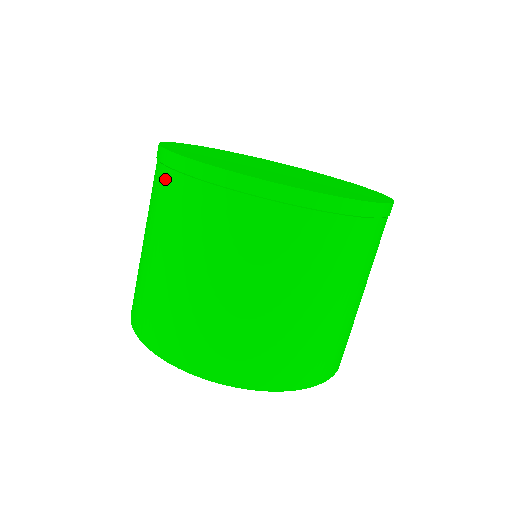
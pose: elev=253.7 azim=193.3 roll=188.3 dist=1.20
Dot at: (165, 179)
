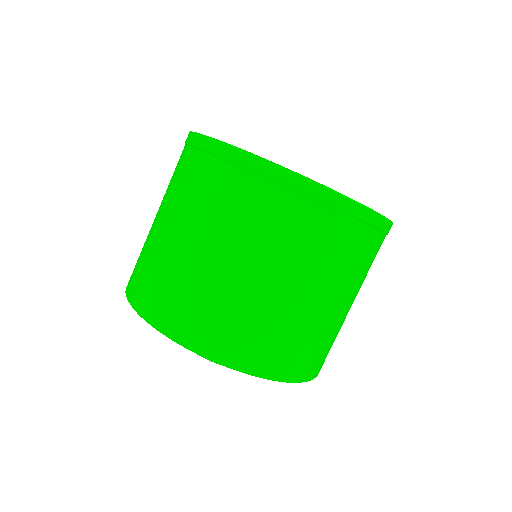
Dot at: (191, 158)
